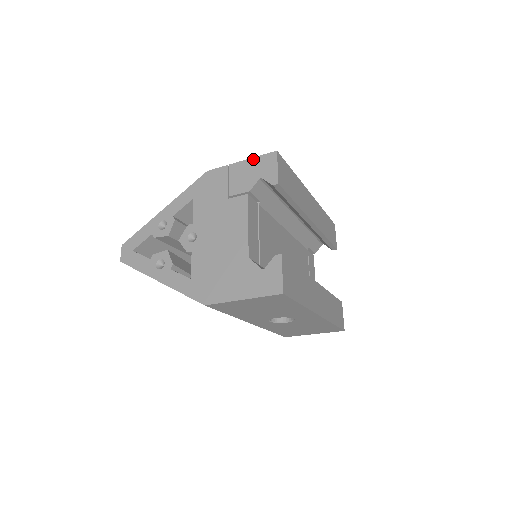
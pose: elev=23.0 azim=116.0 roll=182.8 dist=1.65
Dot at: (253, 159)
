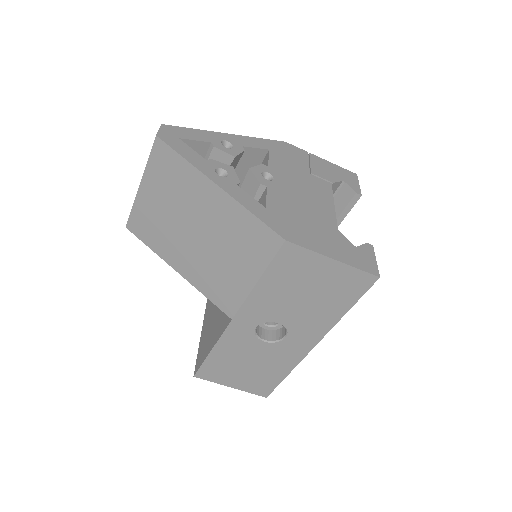
Dot at: (335, 165)
